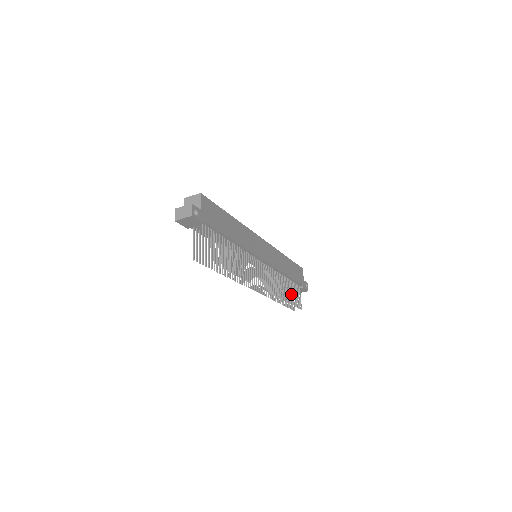
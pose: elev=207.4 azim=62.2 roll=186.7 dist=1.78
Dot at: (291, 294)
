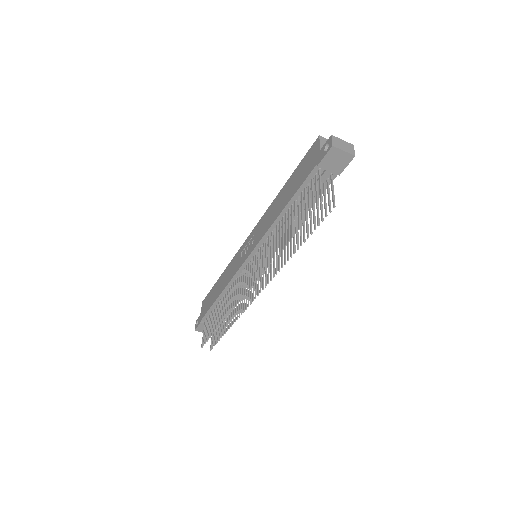
Dot at: (223, 324)
